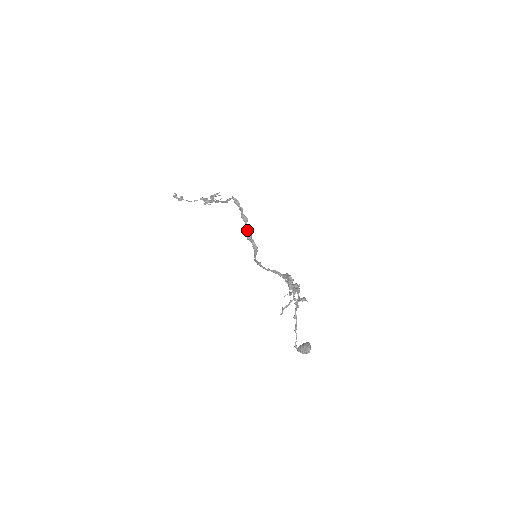
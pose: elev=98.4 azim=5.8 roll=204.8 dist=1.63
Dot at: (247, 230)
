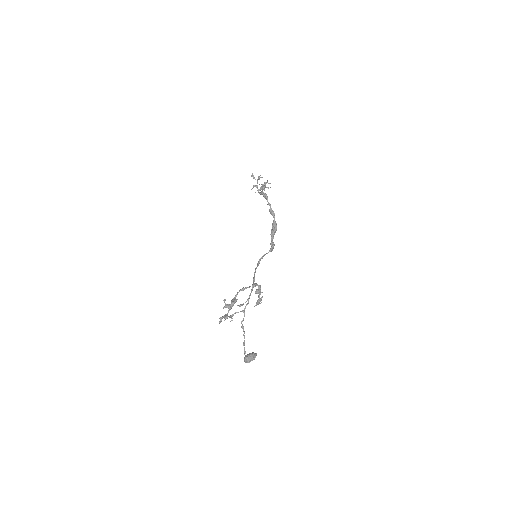
Dot at: (272, 225)
